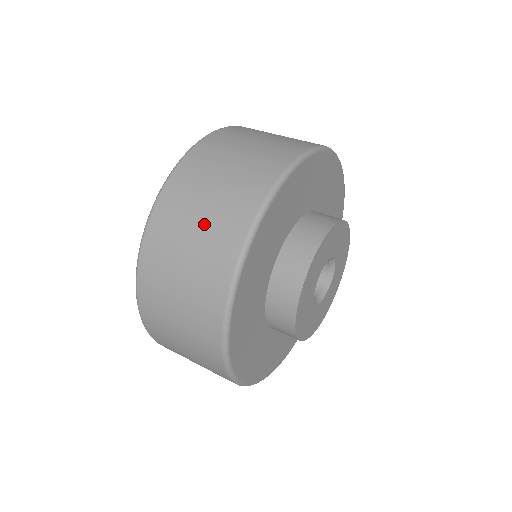
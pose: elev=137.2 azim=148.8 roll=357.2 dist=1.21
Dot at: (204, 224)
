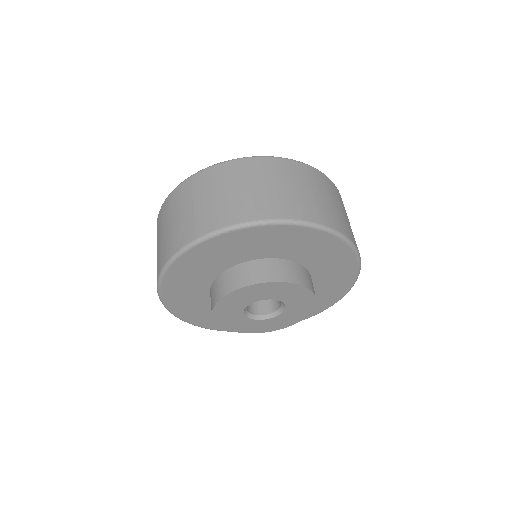
Dot at: (180, 220)
